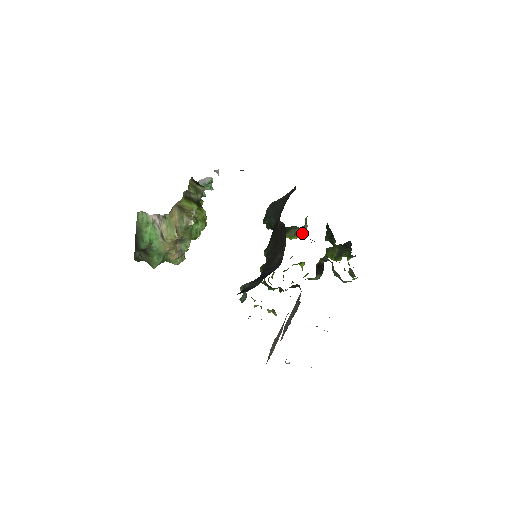
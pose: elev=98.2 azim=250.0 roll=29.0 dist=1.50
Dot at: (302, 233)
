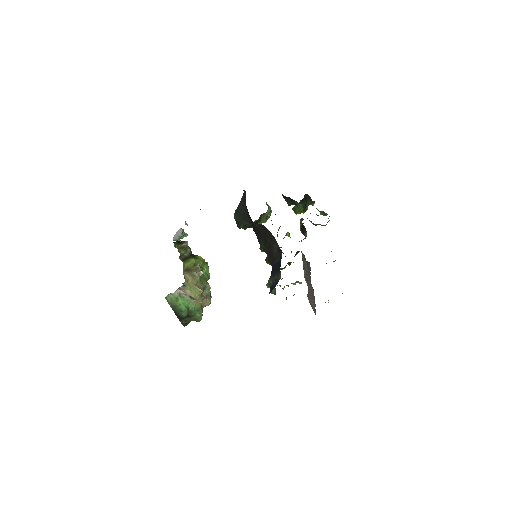
Dot at: (270, 214)
